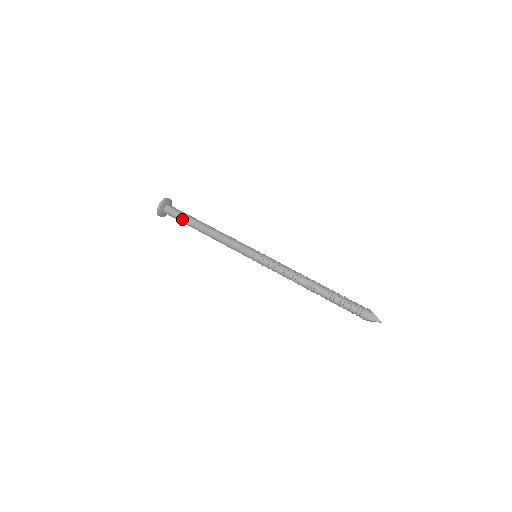
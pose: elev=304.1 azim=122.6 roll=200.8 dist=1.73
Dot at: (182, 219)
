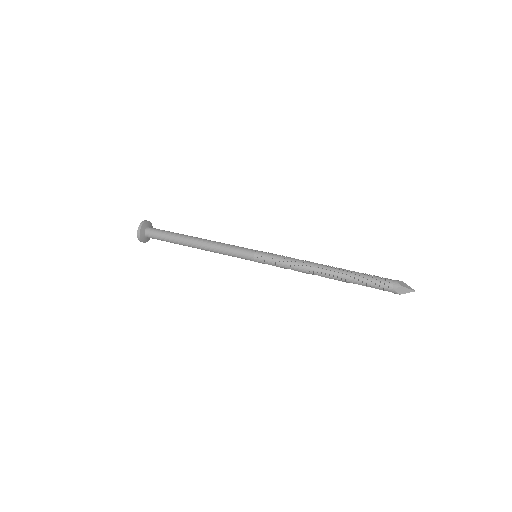
Dot at: (167, 234)
